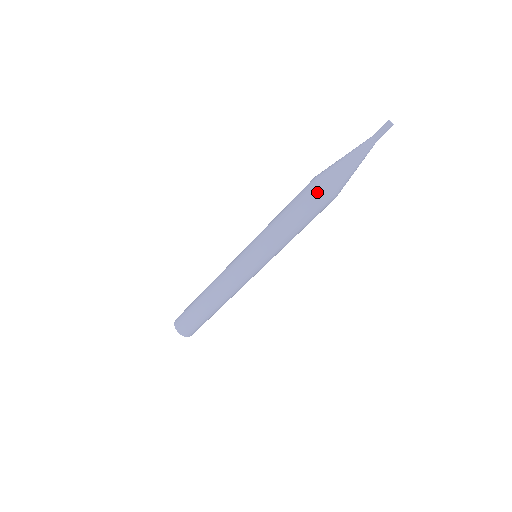
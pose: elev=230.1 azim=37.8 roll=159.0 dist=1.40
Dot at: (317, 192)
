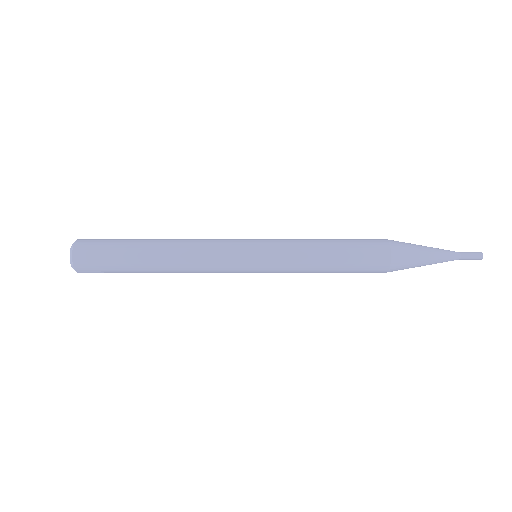
Dot at: (379, 272)
